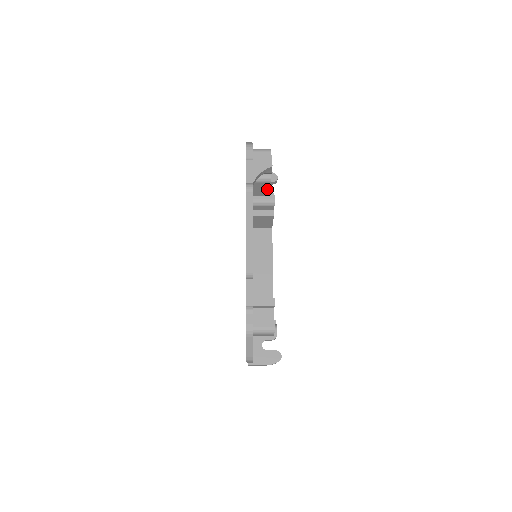
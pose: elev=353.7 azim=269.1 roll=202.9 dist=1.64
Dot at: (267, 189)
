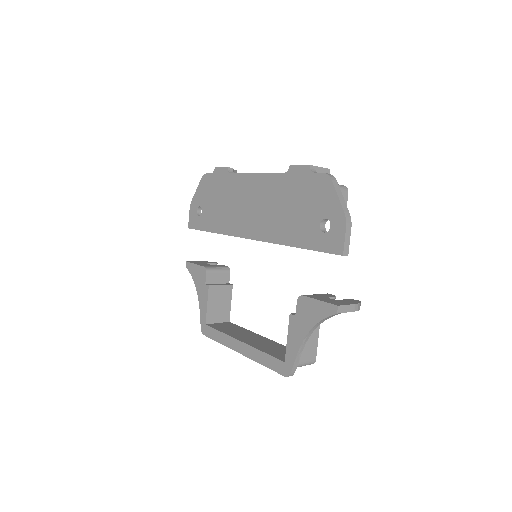
Dot at: occluded
